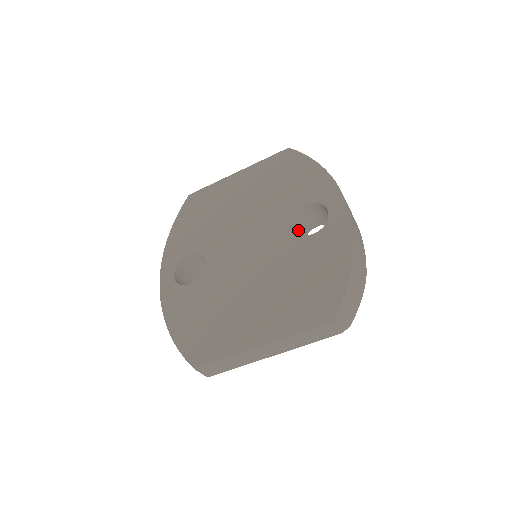
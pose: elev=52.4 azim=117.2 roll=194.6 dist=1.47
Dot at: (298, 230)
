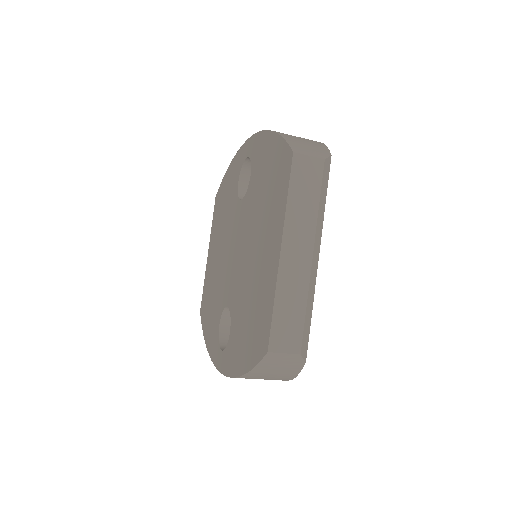
Dot at: occluded
